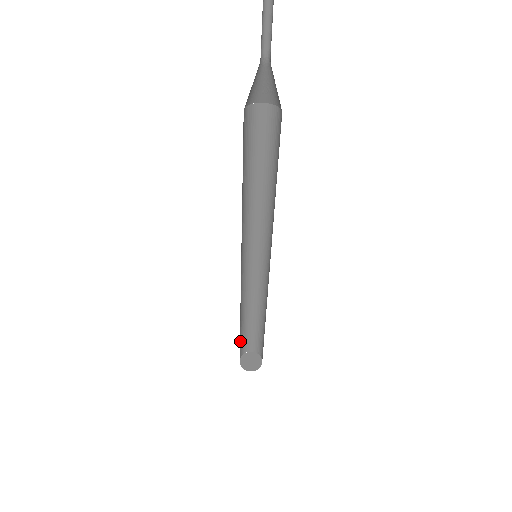
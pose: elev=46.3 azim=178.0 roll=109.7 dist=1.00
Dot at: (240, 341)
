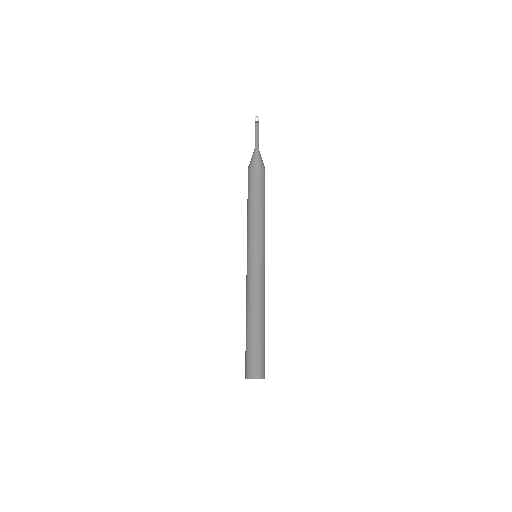
Dot at: (245, 353)
